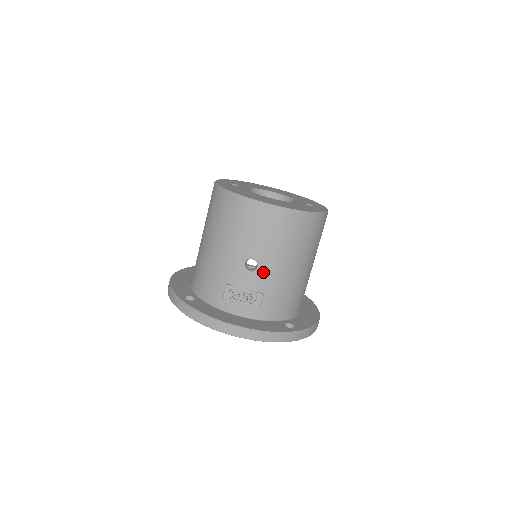
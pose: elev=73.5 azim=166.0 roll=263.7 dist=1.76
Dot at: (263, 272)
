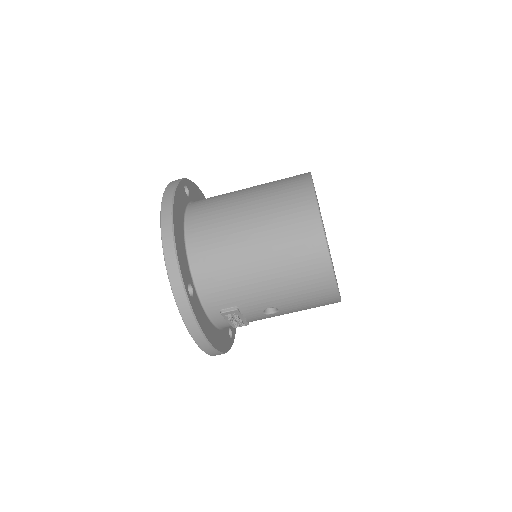
Dot at: (270, 316)
